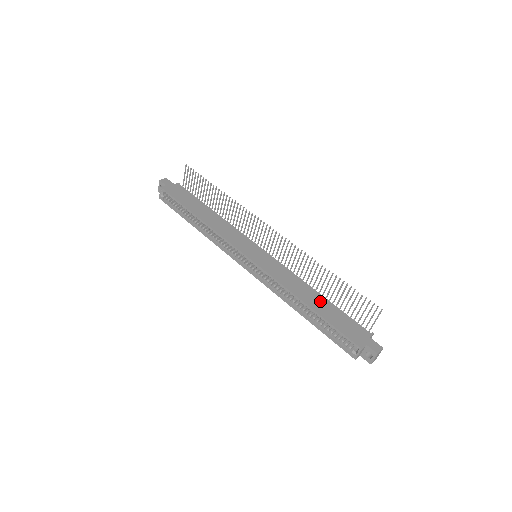
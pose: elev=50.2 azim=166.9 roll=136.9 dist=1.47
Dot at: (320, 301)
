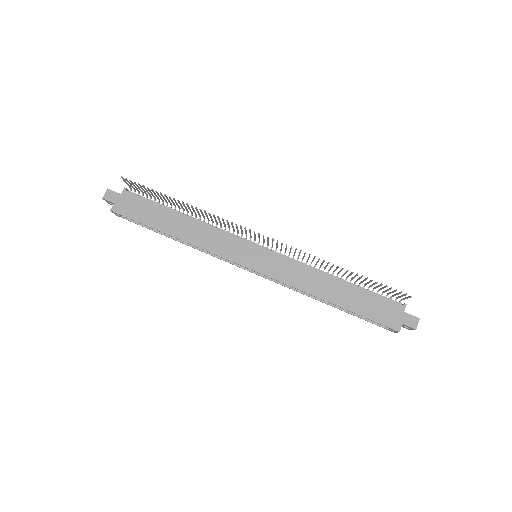
Dot at: (342, 290)
